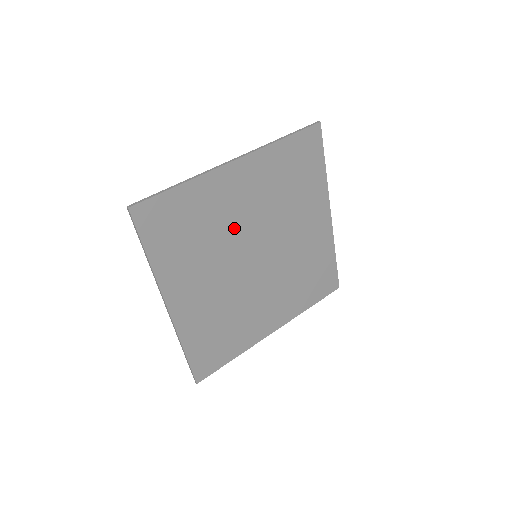
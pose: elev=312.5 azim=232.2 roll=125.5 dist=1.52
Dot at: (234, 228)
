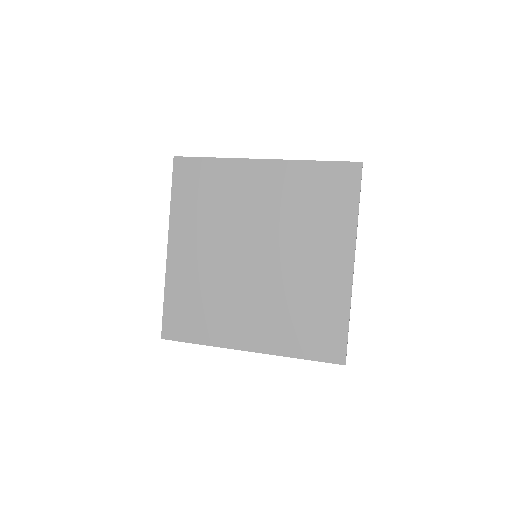
Dot at: (243, 216)
